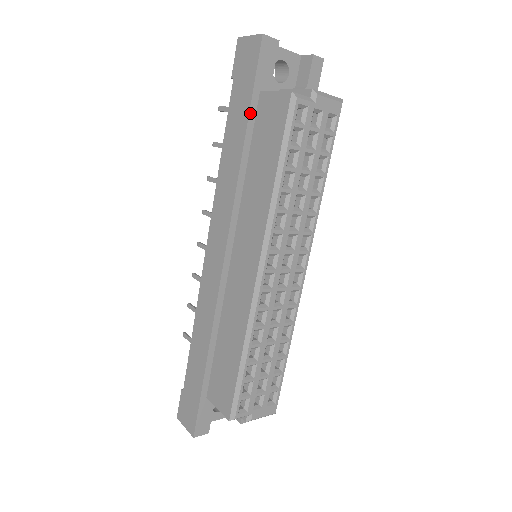
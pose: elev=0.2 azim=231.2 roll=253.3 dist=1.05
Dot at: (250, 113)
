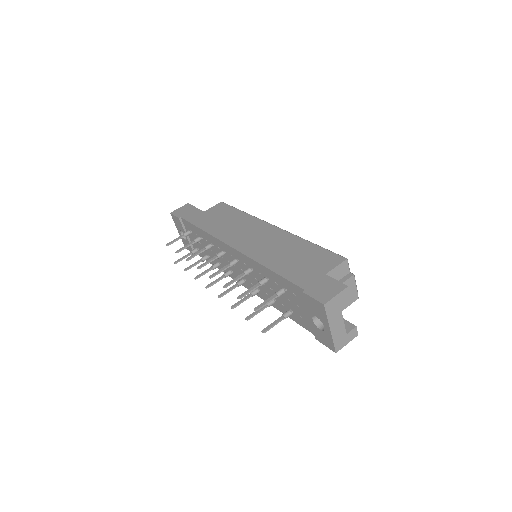
Dot at: (205, 213)
